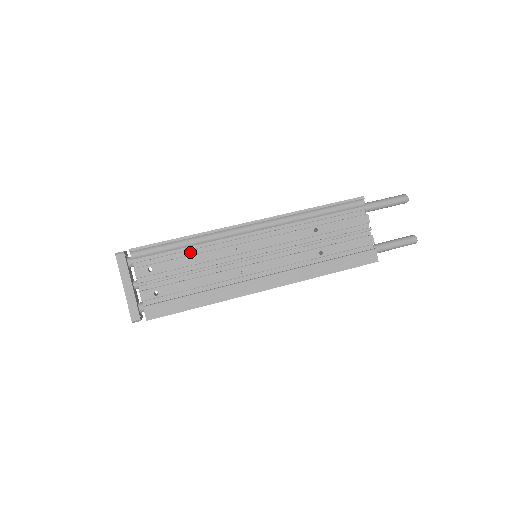
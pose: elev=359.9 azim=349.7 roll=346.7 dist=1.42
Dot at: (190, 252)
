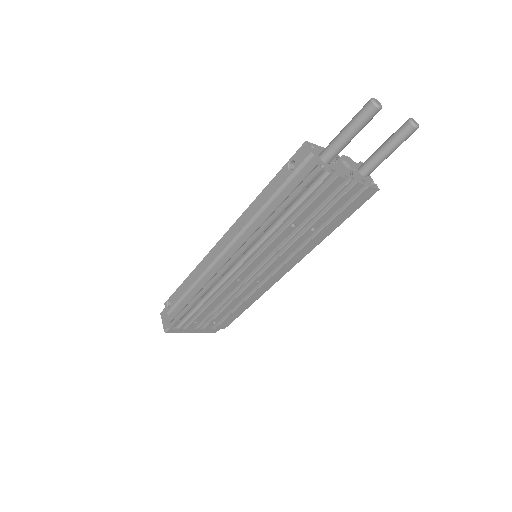
Dot at: occluded
